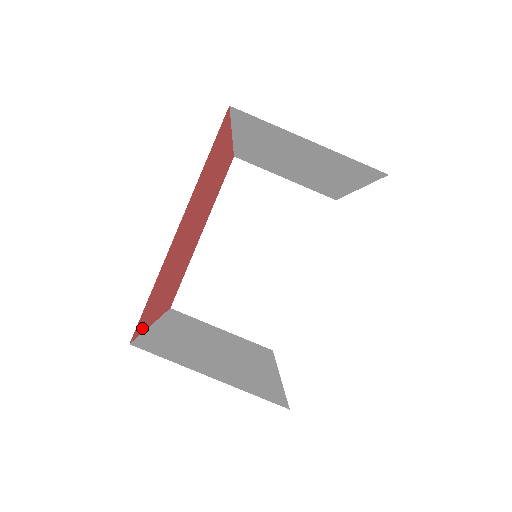
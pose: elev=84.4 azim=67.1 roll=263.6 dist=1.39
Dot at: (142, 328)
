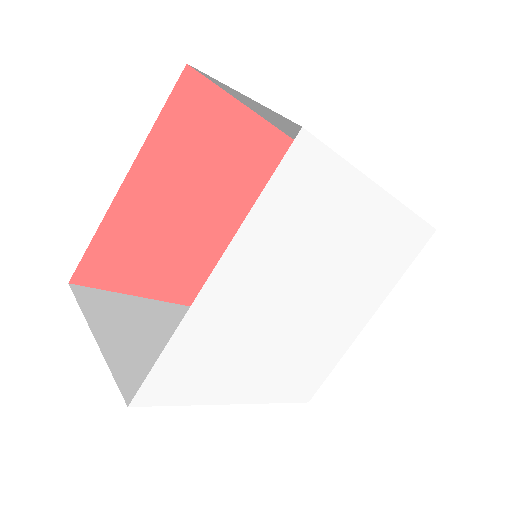
Dot at: (170, 111)
